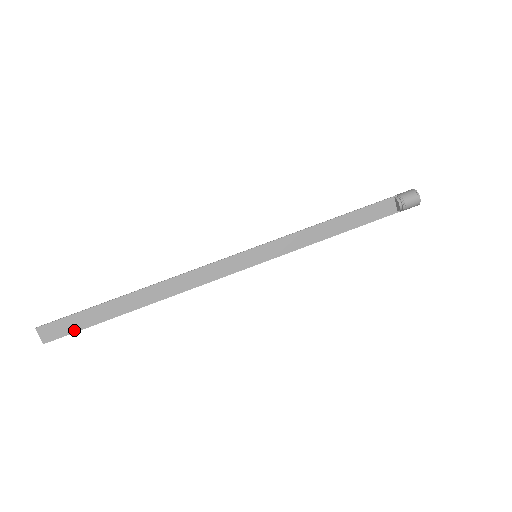
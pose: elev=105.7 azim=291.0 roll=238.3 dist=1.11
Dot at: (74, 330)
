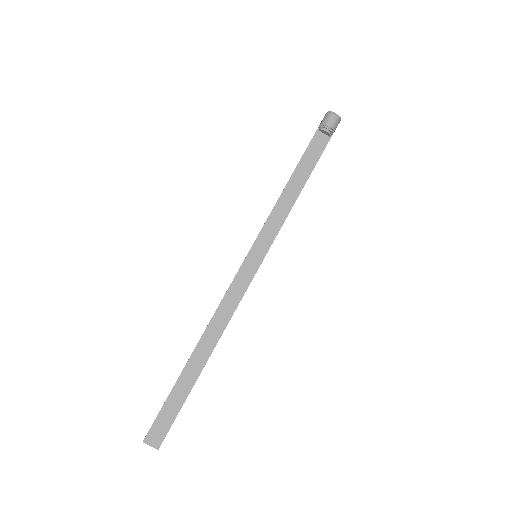
Dot at: (171, 421)
